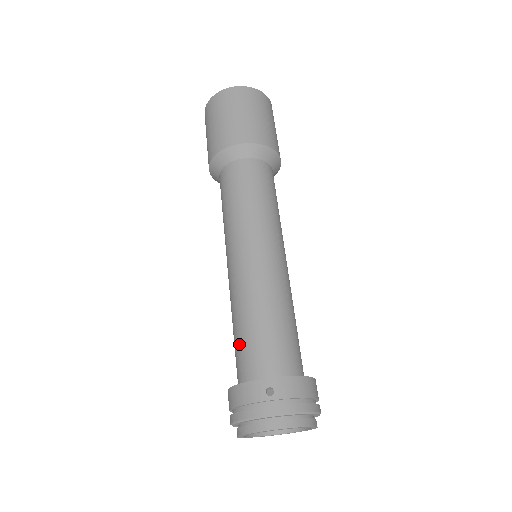
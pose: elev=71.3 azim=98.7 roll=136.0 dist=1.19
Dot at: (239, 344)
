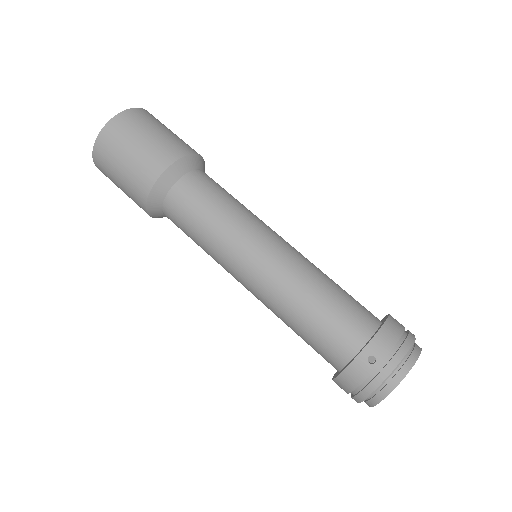
Dot at: (311, 340)
